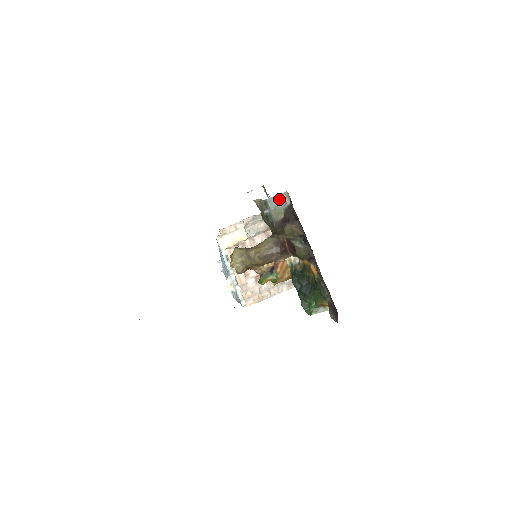
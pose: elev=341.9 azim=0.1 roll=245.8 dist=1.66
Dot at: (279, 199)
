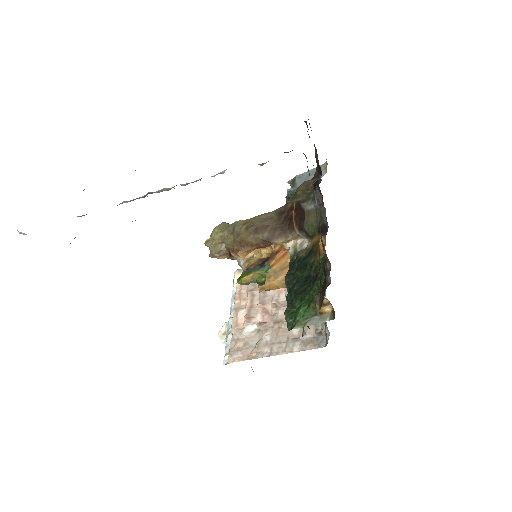
Dot at: (313, 173)
